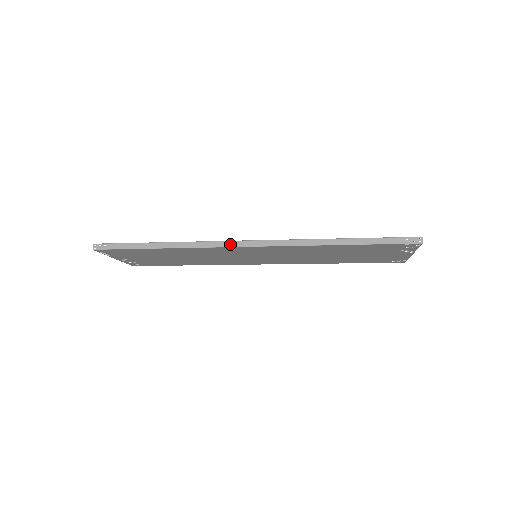
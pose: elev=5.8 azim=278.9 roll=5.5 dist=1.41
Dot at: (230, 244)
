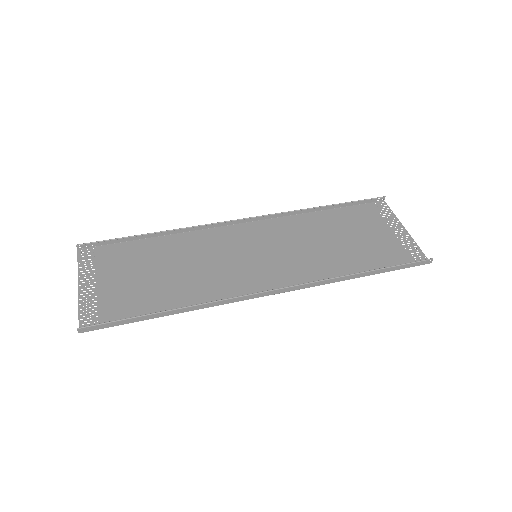
Dot at: (252, 297)
